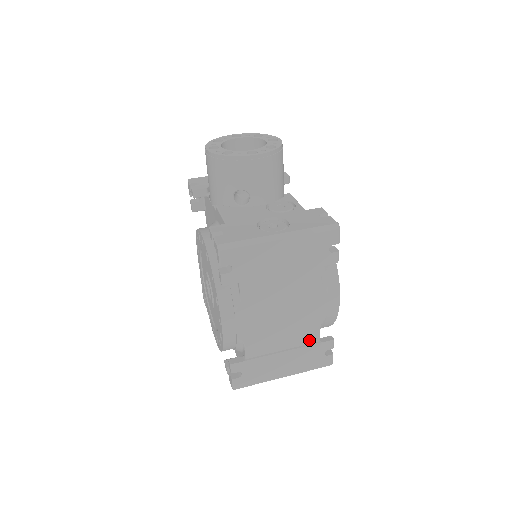
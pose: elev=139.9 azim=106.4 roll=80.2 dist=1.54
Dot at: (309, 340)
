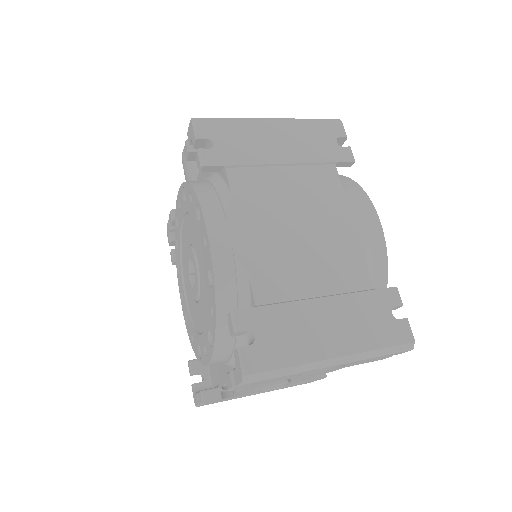
Dot at: (356, 284)
